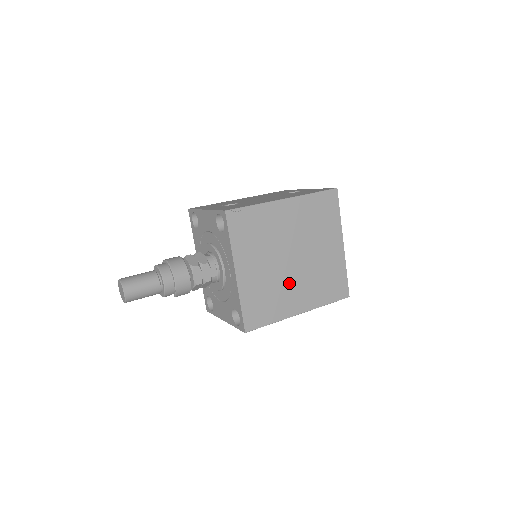
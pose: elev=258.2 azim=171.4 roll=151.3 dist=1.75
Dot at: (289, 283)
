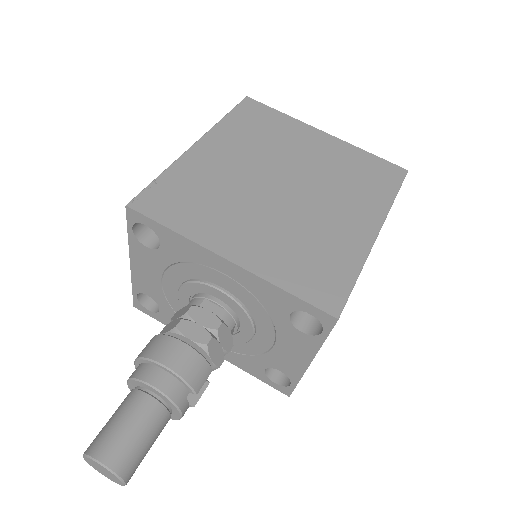
Dot at: (315, 214)
